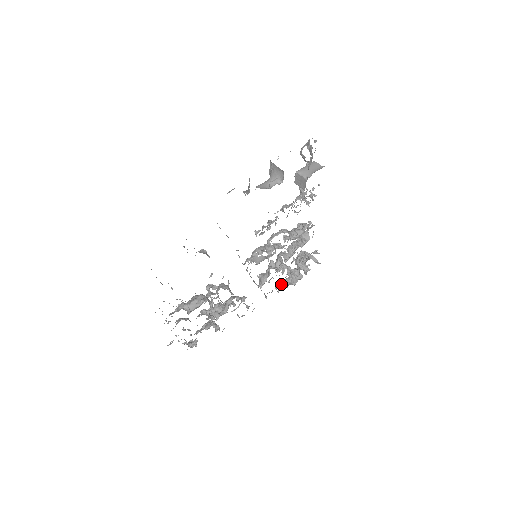
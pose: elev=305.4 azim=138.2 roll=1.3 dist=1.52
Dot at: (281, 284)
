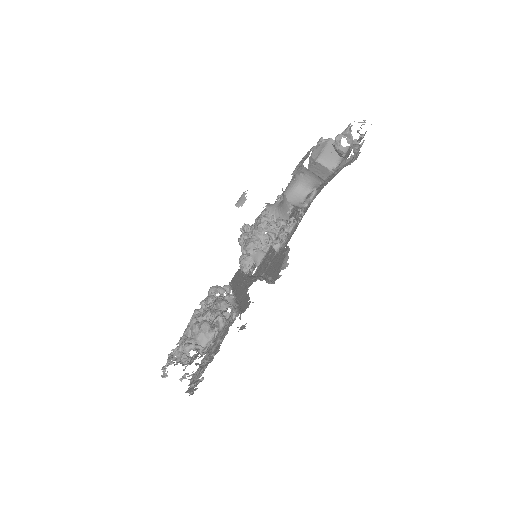
Dot at: (255, 253)
